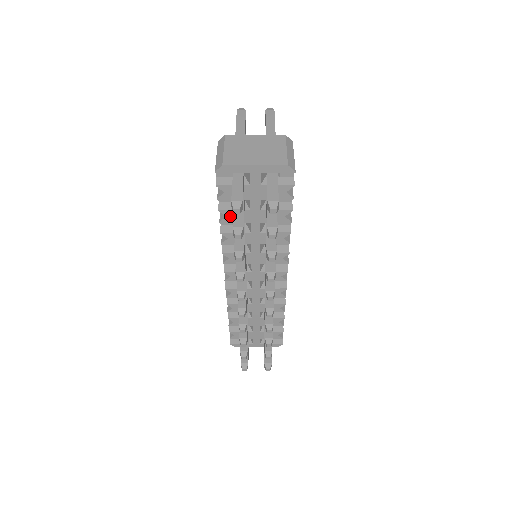
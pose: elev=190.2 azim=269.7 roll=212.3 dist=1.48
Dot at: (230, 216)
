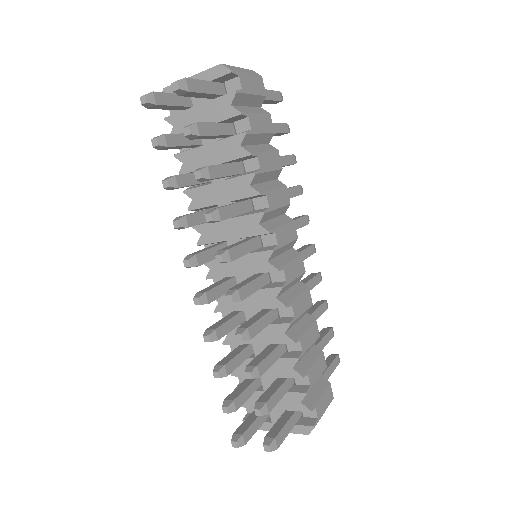
Dot at: (186, 162)
